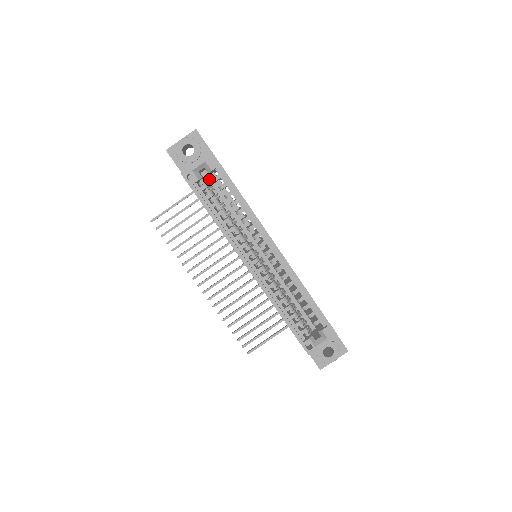
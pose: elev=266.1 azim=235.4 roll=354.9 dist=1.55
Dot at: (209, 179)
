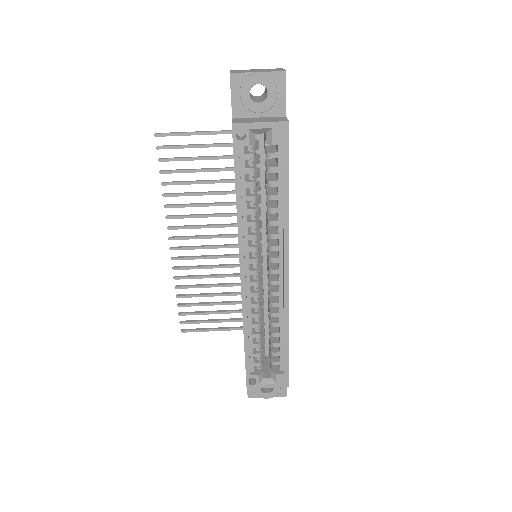
Dot at: (259, 139)
